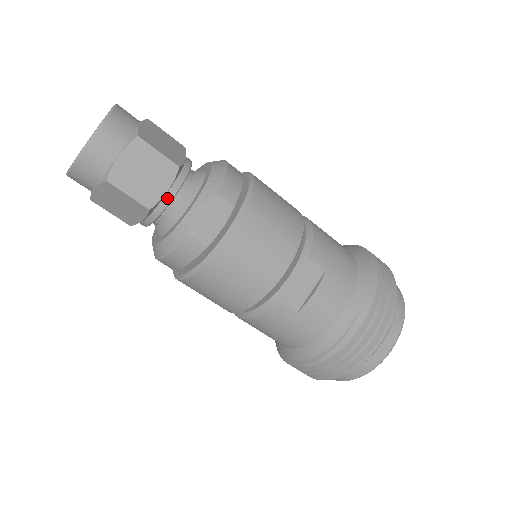
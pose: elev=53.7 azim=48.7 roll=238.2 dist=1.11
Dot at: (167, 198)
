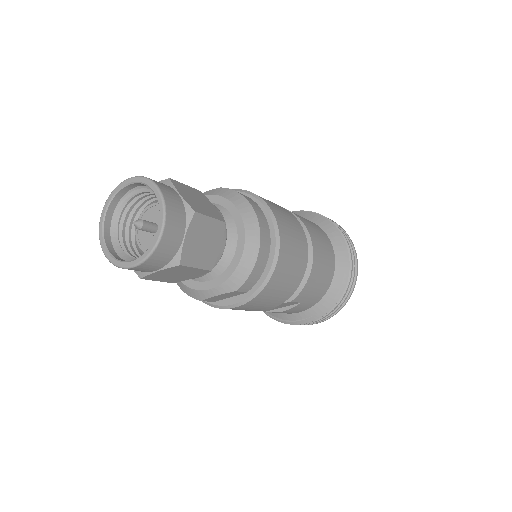
Dot at: (192, 278)
